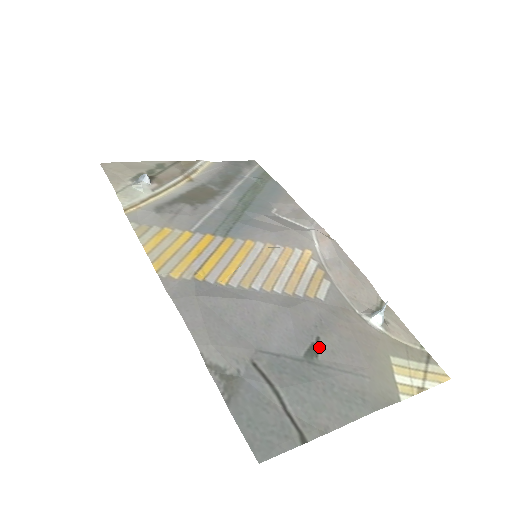
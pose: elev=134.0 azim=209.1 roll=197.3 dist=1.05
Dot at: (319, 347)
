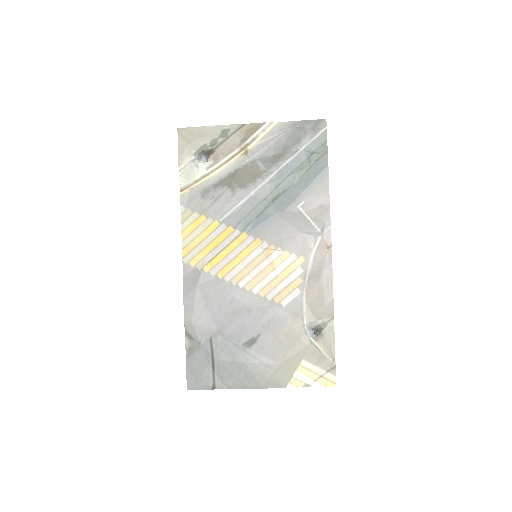
Dot at: (256, 341)
